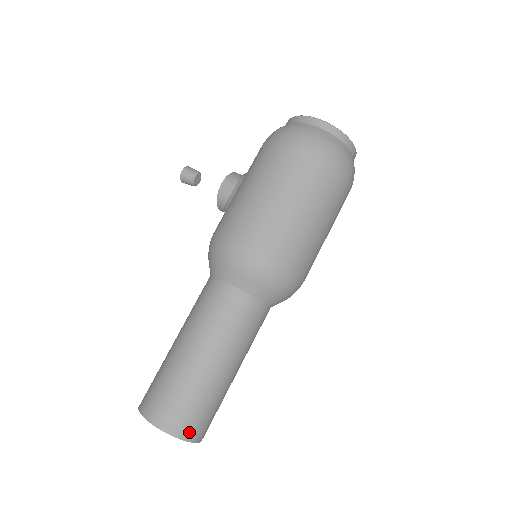
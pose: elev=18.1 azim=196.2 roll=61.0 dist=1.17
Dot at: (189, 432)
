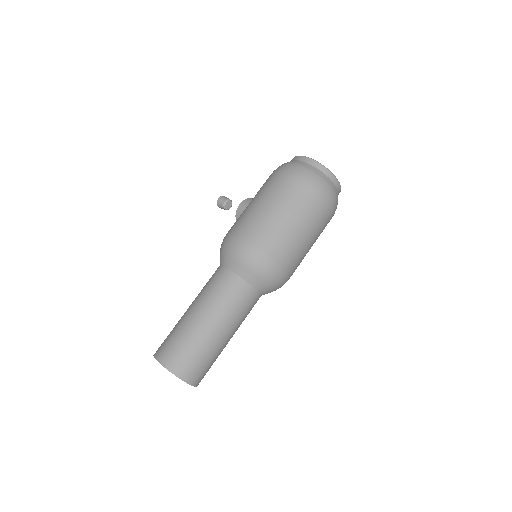
Dot at: (183, 372)
